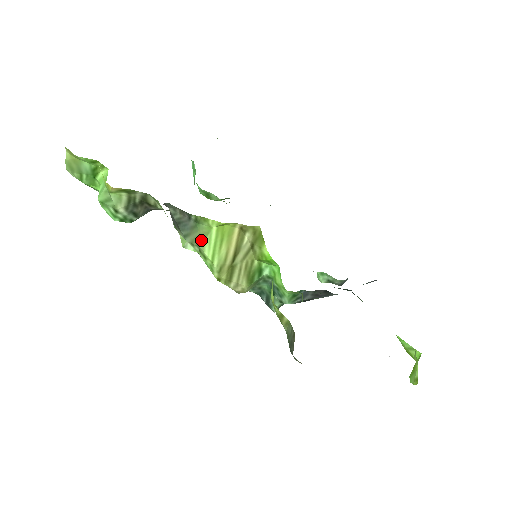
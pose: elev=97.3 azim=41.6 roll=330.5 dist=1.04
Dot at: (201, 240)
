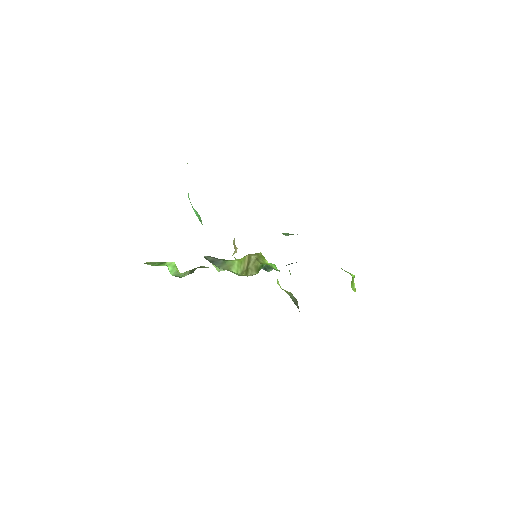
Dot at: (229, 267)
